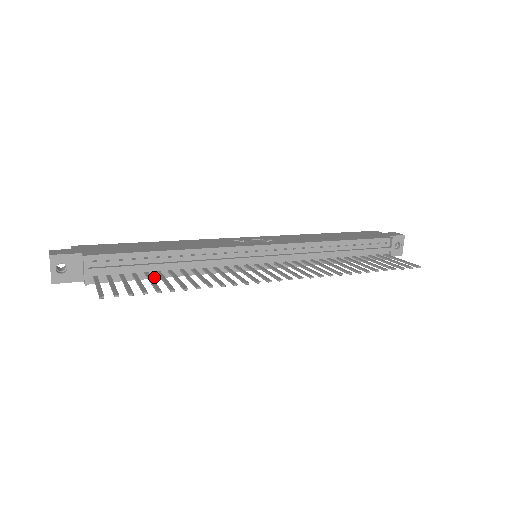
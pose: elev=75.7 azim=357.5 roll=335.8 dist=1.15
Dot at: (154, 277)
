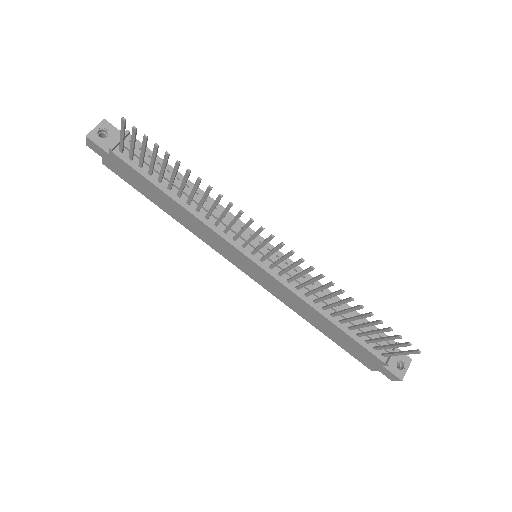
Dot at: (163, 190)
